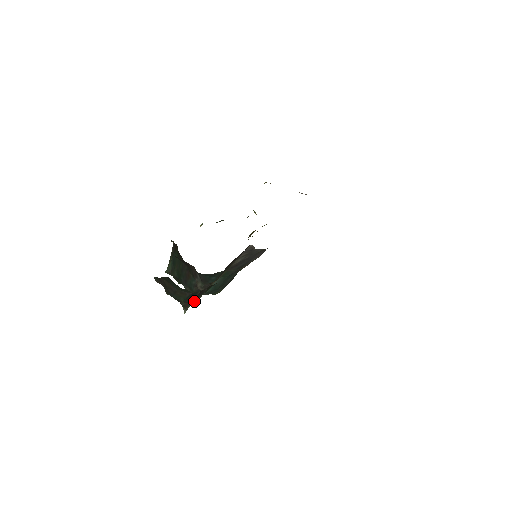
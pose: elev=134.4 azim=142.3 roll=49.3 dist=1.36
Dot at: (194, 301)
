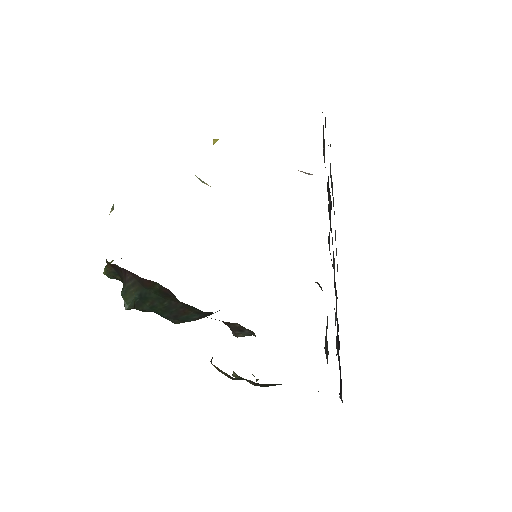
Dot at: occluded
